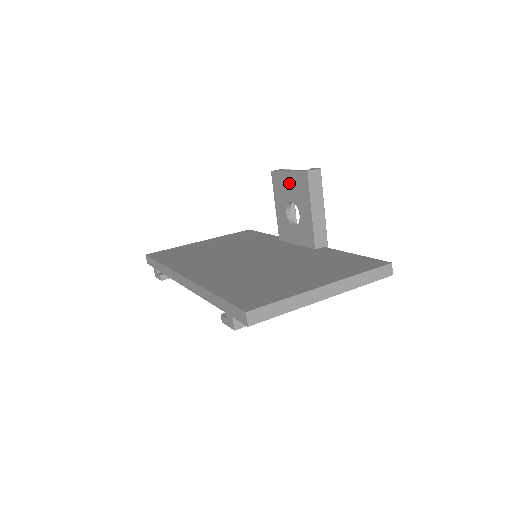
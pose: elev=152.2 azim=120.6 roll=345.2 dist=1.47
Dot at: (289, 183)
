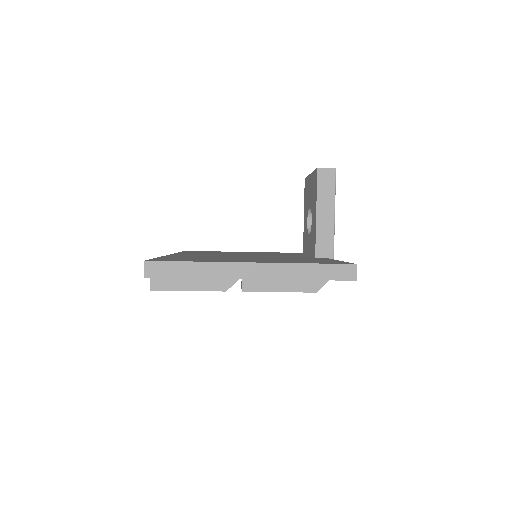
Dot at: (310, 187)
